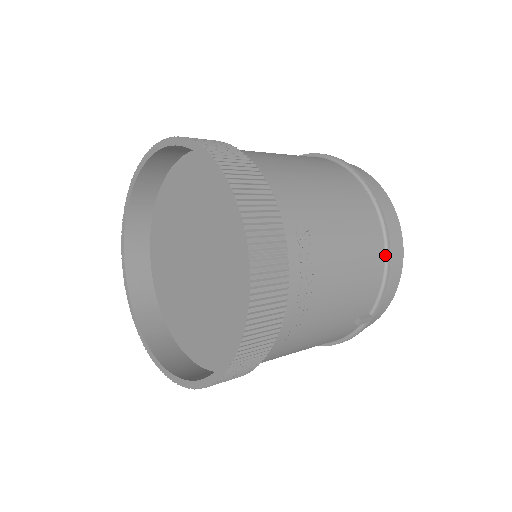
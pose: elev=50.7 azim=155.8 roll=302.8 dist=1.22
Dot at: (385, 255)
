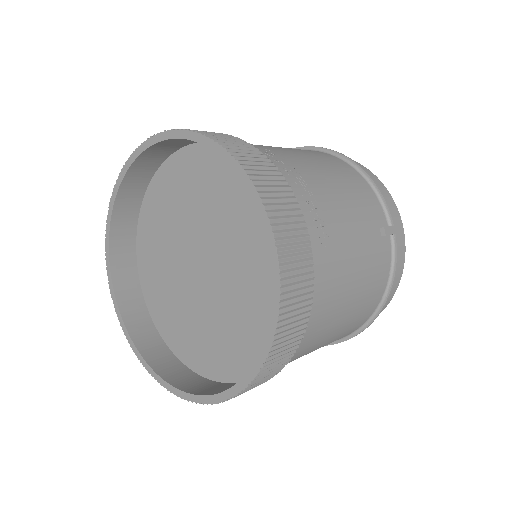
Dot at: (357, 171)
